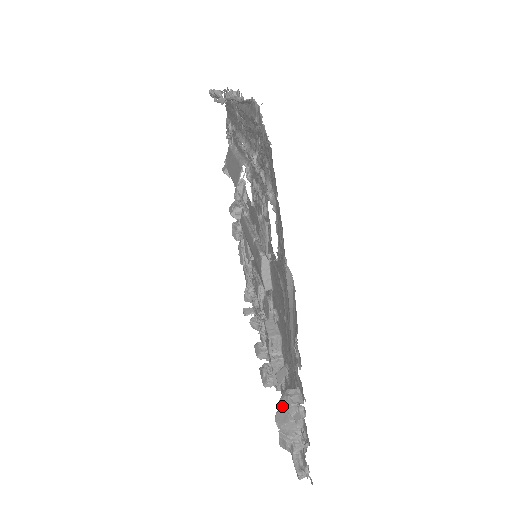
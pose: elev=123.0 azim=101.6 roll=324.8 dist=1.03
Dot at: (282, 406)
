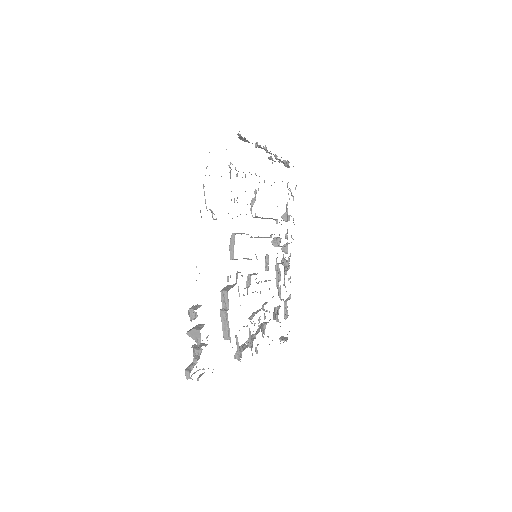
Dot at: (188, 311)
